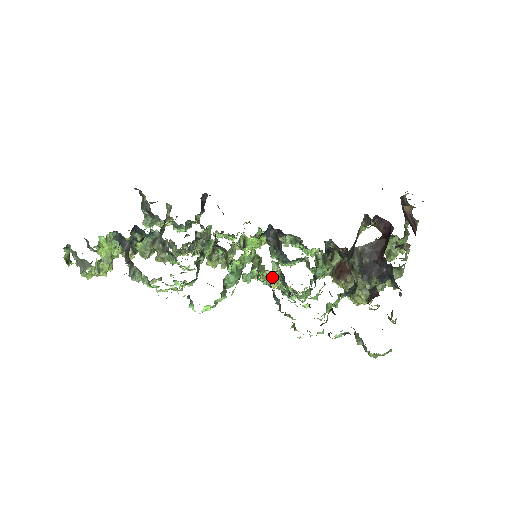
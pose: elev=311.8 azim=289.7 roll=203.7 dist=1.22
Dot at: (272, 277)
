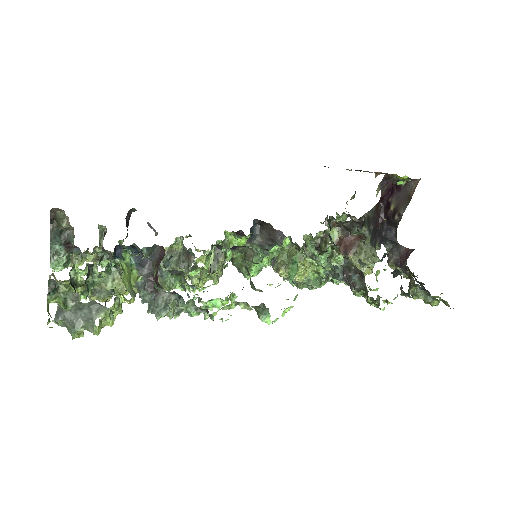
Dot at: (310, 264)
